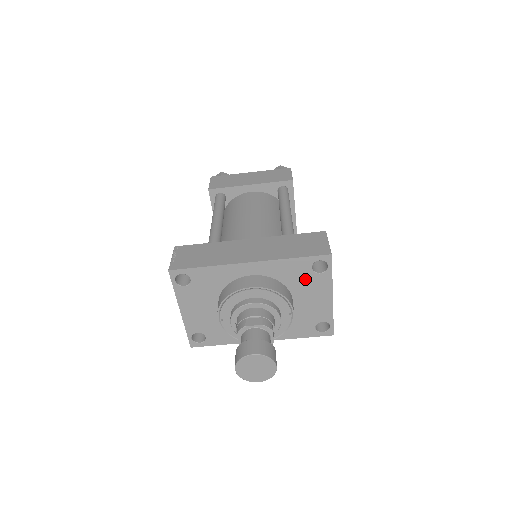
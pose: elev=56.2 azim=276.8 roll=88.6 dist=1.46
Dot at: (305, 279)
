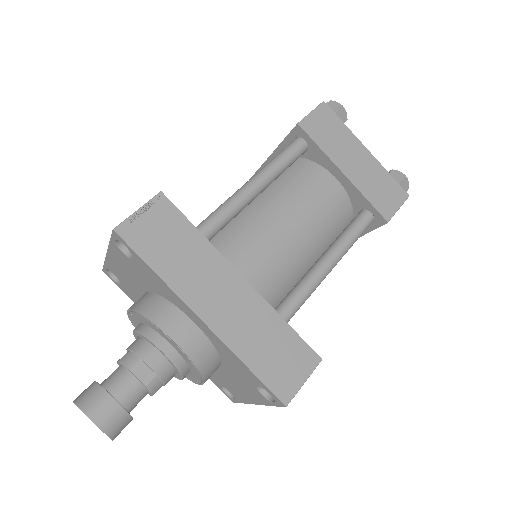
Dot at: (244, 379)
